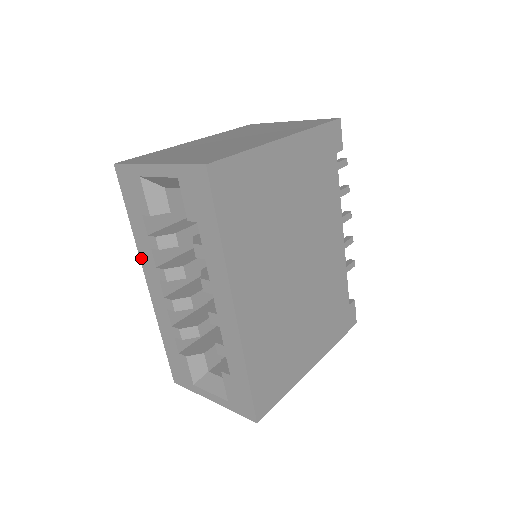
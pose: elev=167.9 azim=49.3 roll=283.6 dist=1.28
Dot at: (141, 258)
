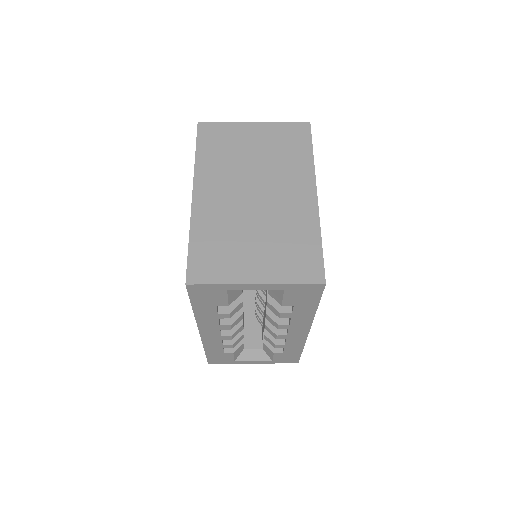
Dot at: (199, 323)
